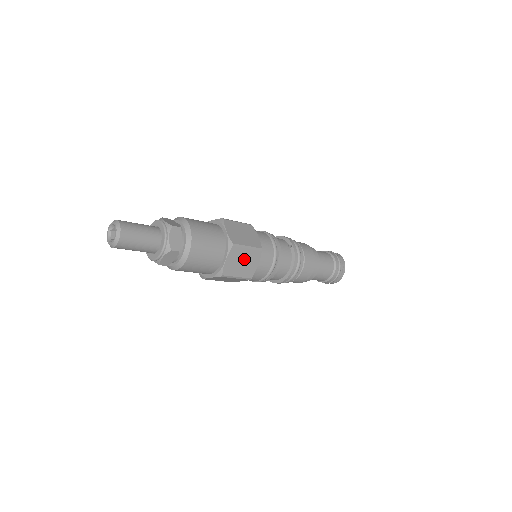
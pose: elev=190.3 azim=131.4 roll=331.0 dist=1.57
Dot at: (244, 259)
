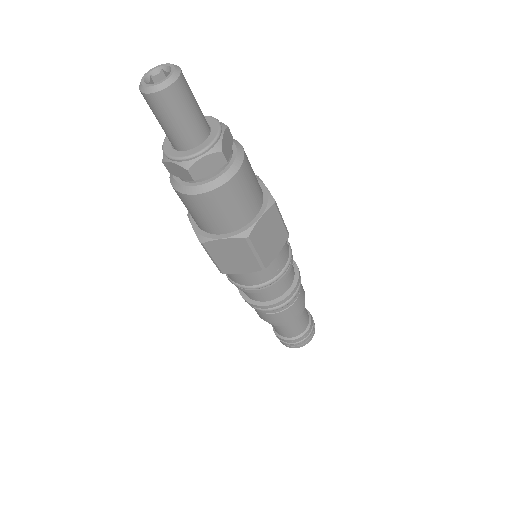
Dot at: (273, 233)
